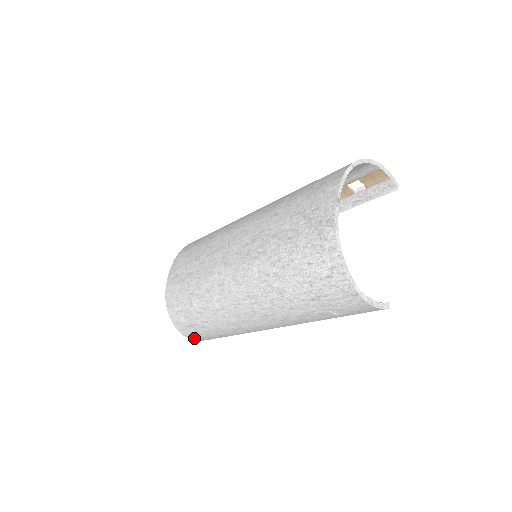
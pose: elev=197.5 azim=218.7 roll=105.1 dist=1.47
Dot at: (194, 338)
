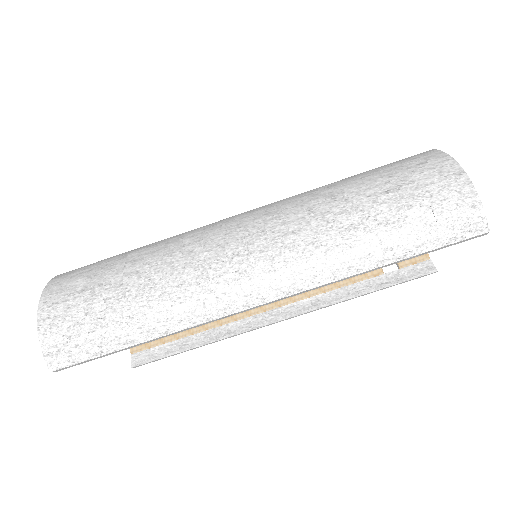
Dot at: (53, 333)
